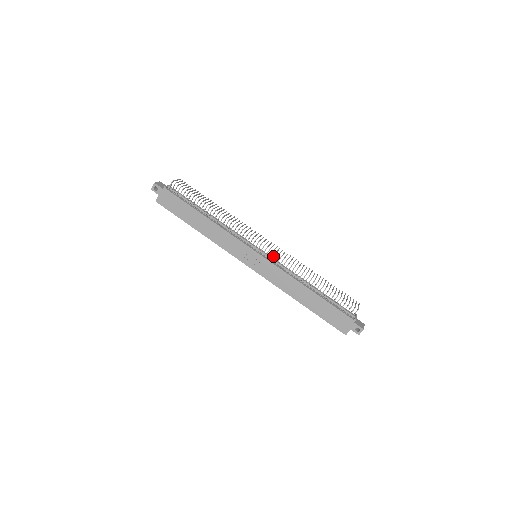
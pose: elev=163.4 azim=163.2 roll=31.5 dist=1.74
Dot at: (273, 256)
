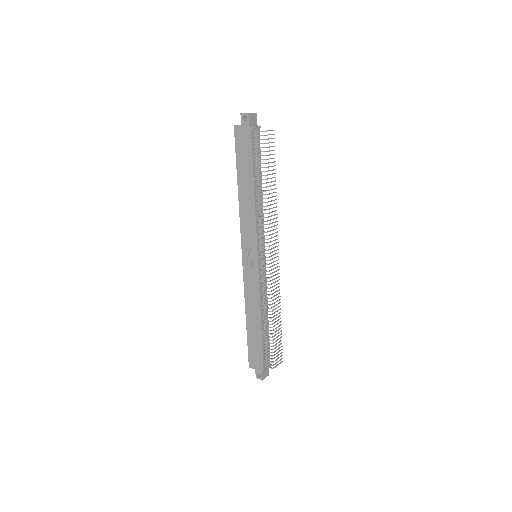
Dot at: (265, 274)
